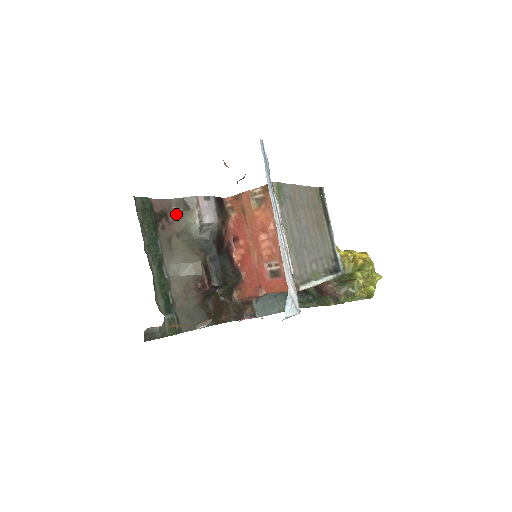
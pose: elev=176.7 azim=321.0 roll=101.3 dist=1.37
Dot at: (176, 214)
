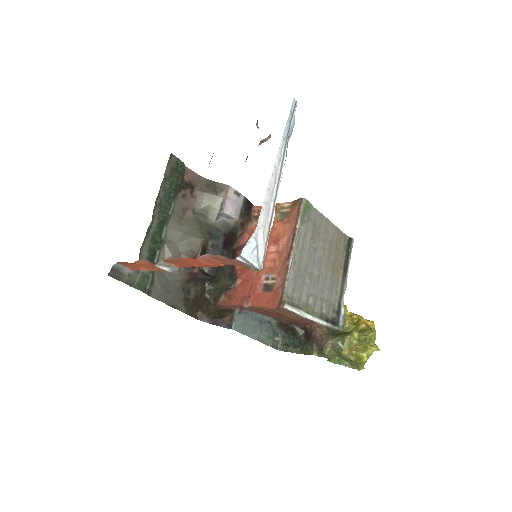
Dot at: (202, 192)
